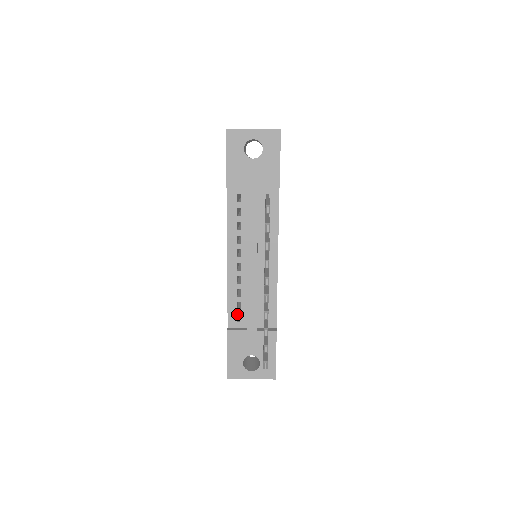
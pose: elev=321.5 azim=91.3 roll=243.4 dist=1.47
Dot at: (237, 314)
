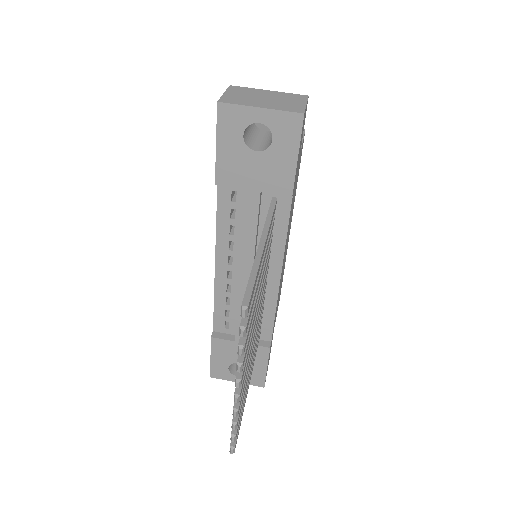
Dot at: (225, 321)
